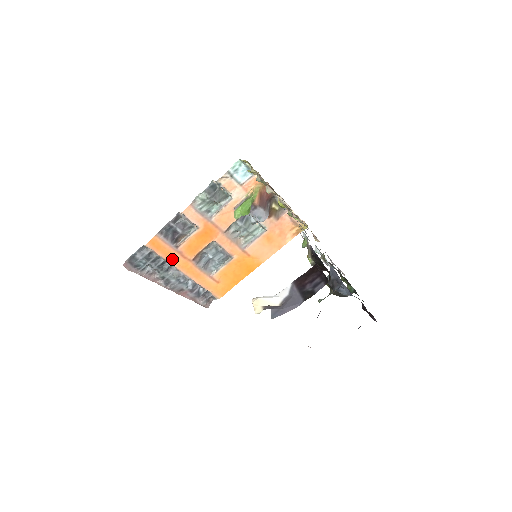
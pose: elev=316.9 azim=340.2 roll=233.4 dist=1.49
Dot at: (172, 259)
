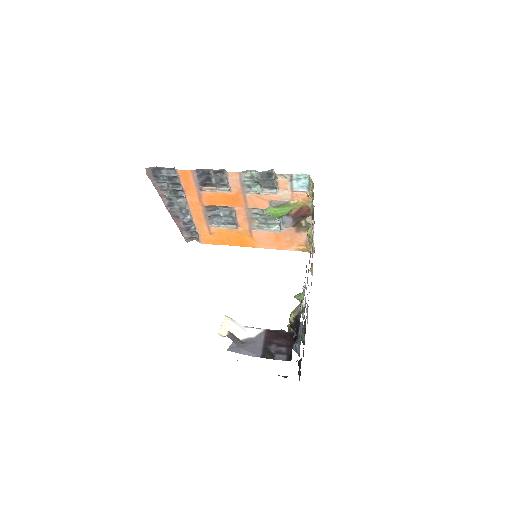
Dot at: (189, 194)
